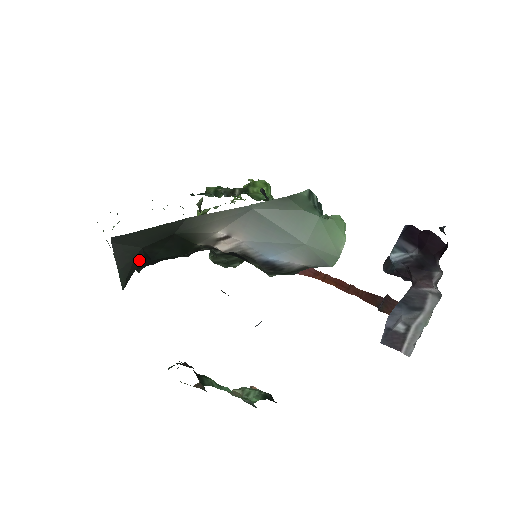
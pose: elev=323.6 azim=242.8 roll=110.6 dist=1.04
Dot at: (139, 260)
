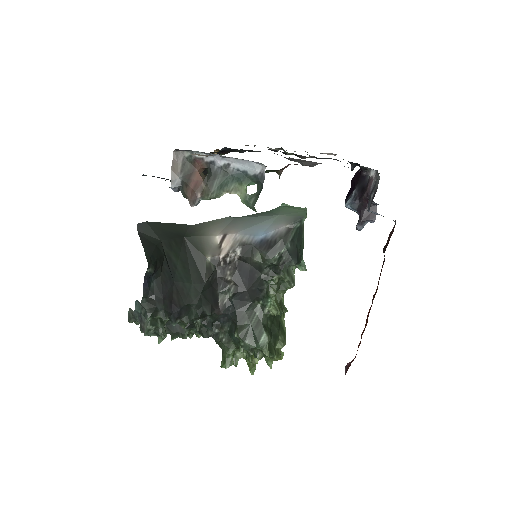
Dot at: (160, 253)
